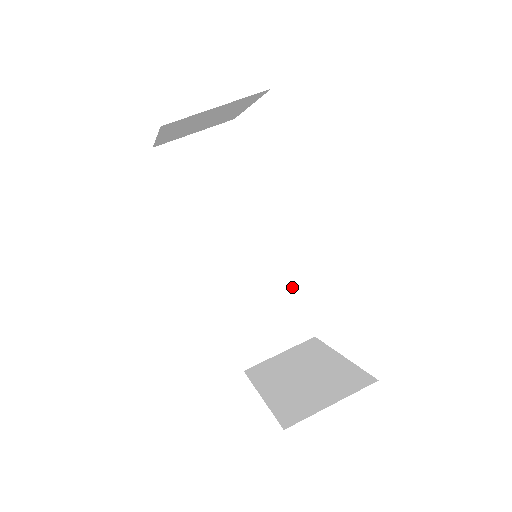
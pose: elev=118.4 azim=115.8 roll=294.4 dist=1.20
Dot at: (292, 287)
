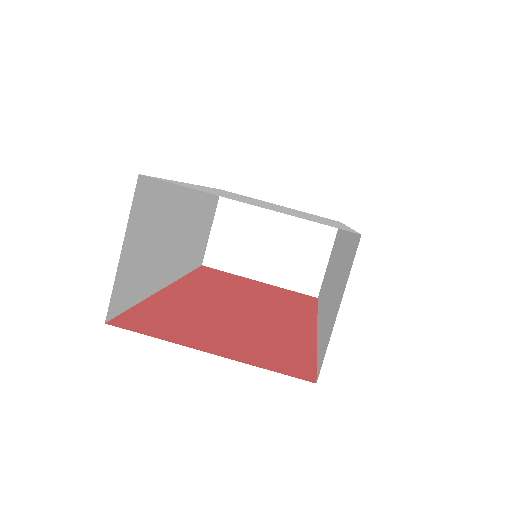
Dot at: occluded
